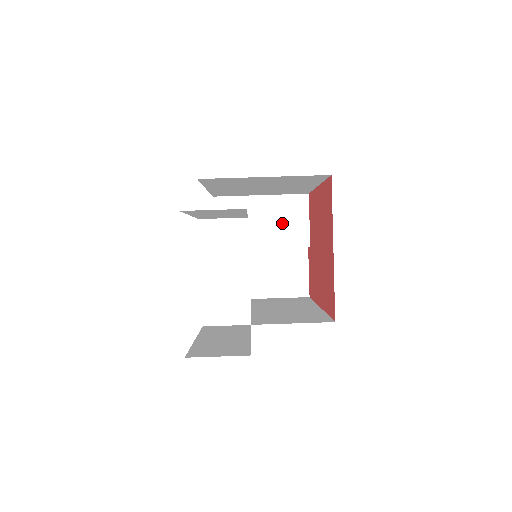
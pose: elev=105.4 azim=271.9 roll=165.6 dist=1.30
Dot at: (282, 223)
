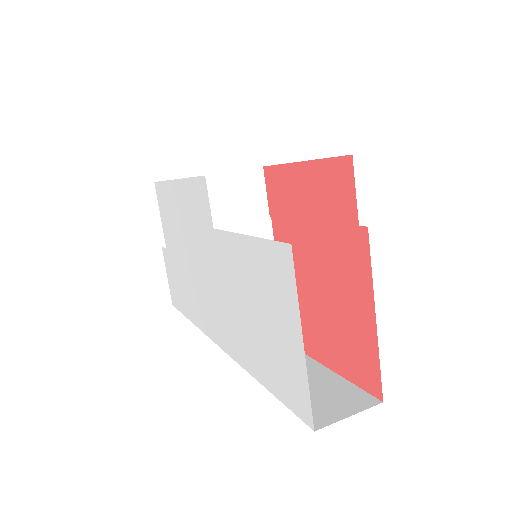
Dot at: (239, 204)
